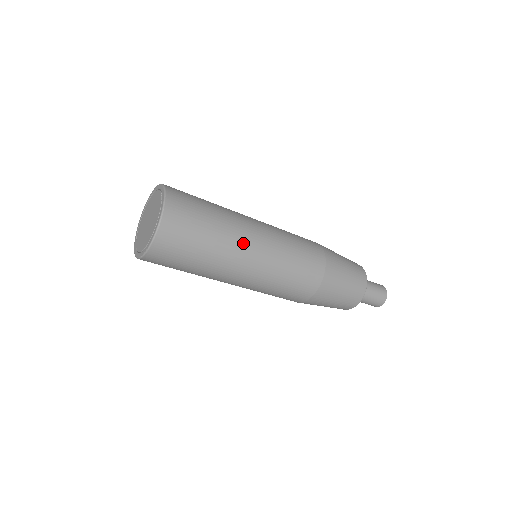
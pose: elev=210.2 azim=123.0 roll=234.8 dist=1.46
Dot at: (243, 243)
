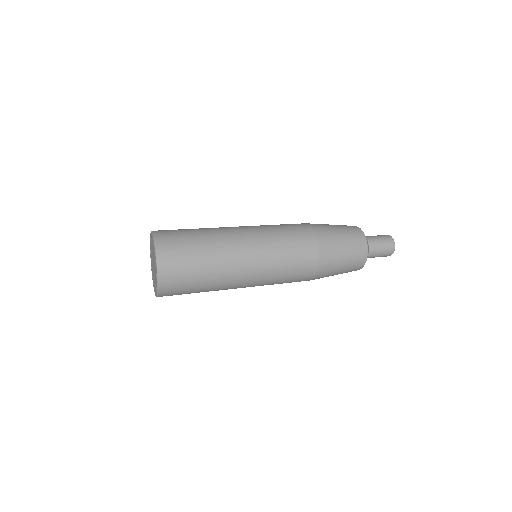
Dot at: (234, 273)
